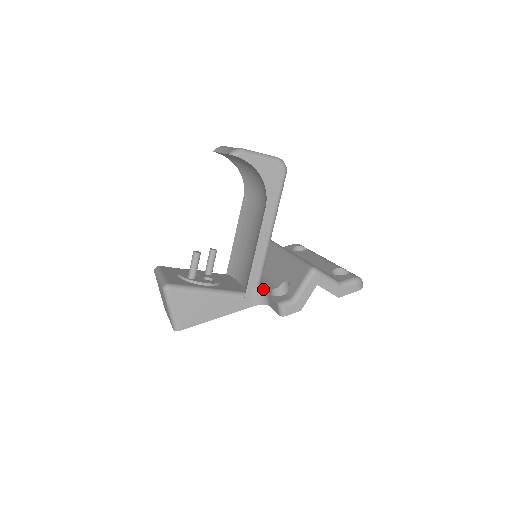
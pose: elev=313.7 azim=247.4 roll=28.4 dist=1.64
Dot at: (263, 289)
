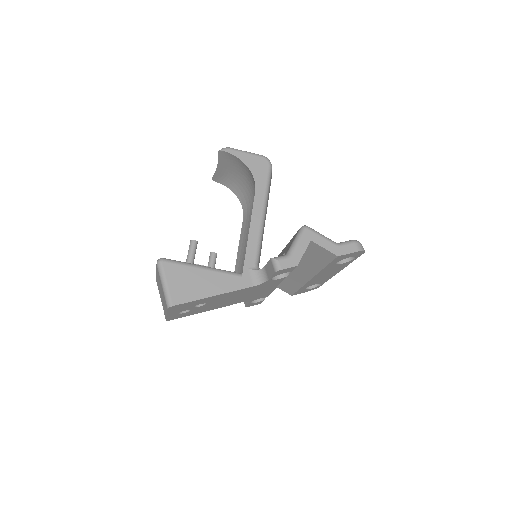
Dot at: occluded
